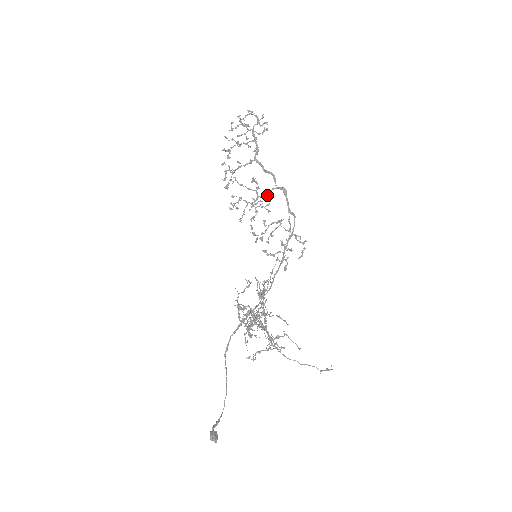
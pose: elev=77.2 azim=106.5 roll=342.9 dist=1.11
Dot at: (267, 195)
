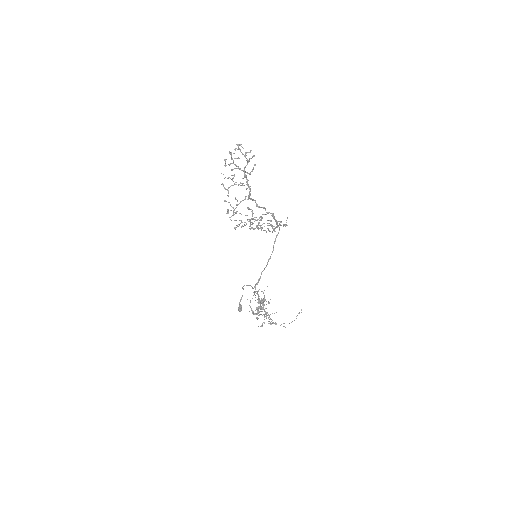
Dot at: (260, 217)
